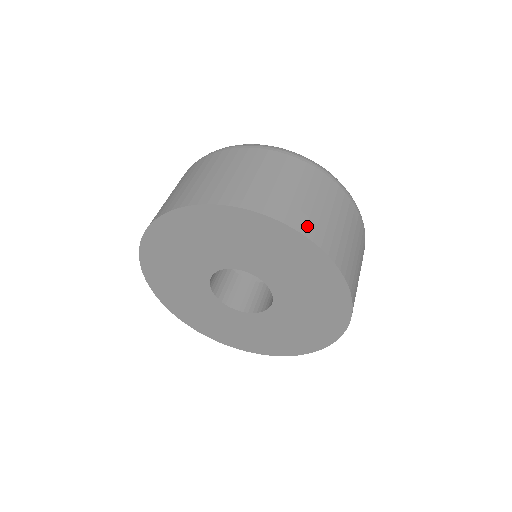
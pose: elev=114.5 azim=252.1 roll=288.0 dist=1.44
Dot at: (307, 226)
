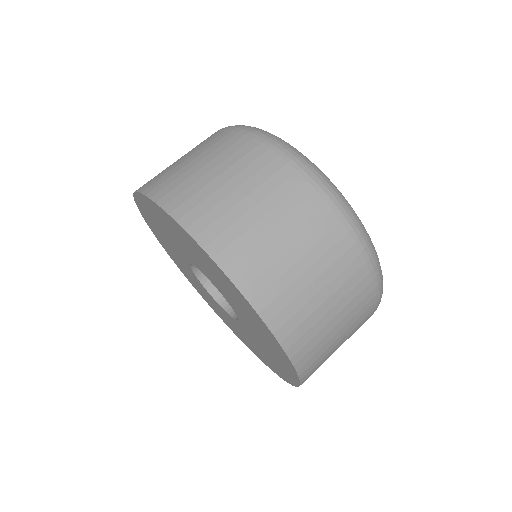
Dot at: (182, 205)
